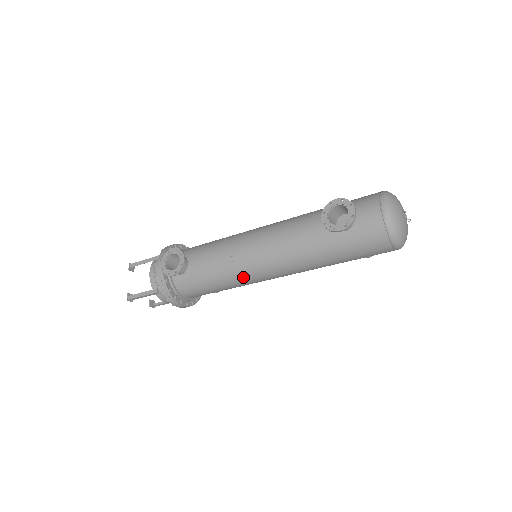
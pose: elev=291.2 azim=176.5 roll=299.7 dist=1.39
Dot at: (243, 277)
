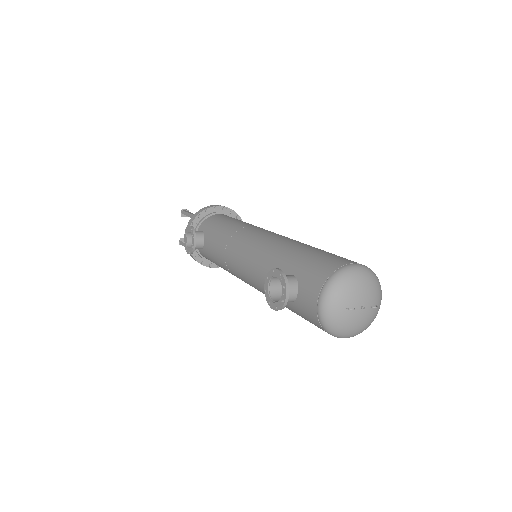
Dot at: occluded
